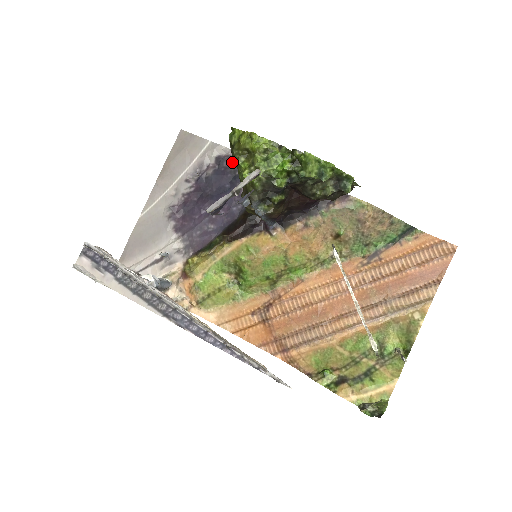
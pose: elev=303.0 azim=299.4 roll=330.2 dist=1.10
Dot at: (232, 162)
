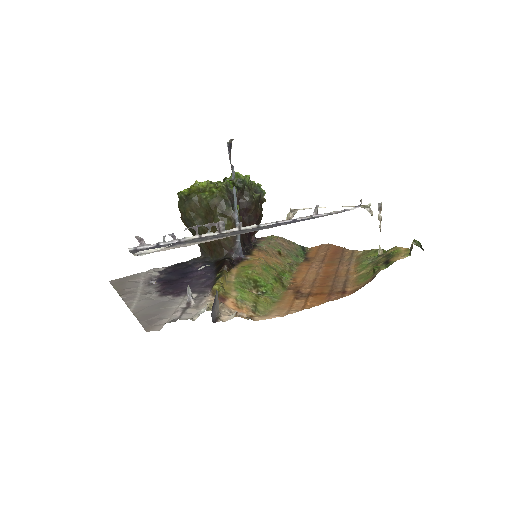
Dot at: (173, 267)
